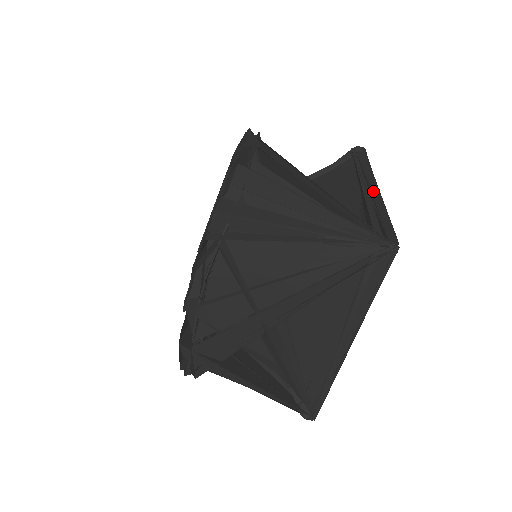
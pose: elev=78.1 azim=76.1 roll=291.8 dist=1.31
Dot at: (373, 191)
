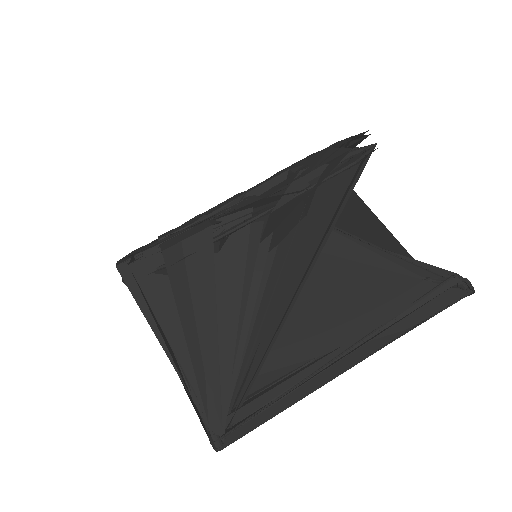
Dot at: (342, 364)
